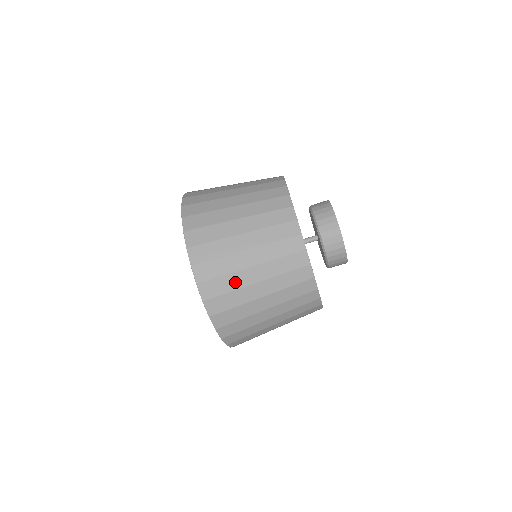
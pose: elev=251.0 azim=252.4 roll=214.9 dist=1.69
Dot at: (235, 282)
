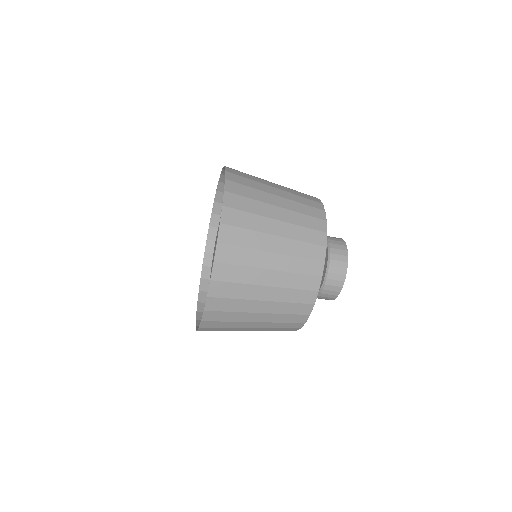
Dot at: (249, 276)
